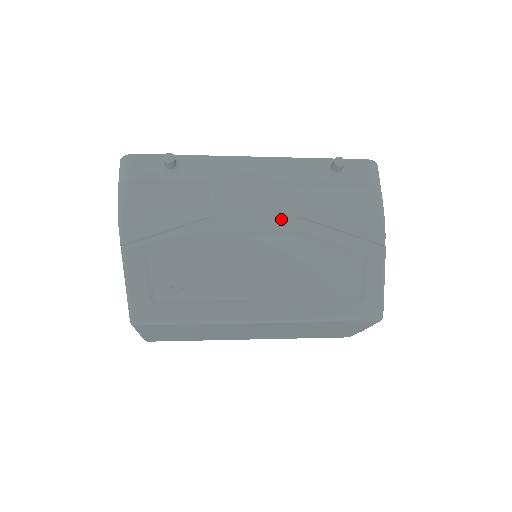
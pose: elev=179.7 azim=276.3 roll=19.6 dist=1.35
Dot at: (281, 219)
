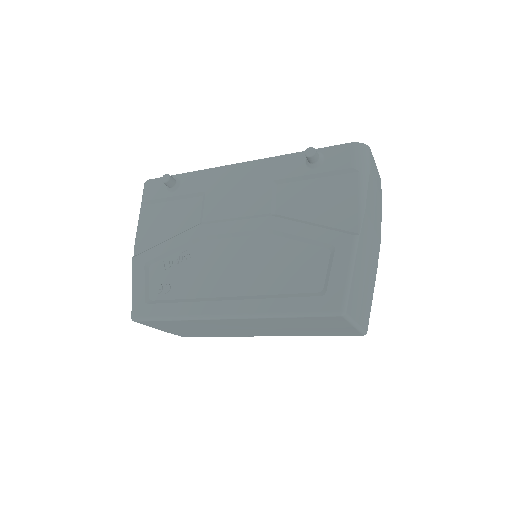
Dot at: (255, 219)
